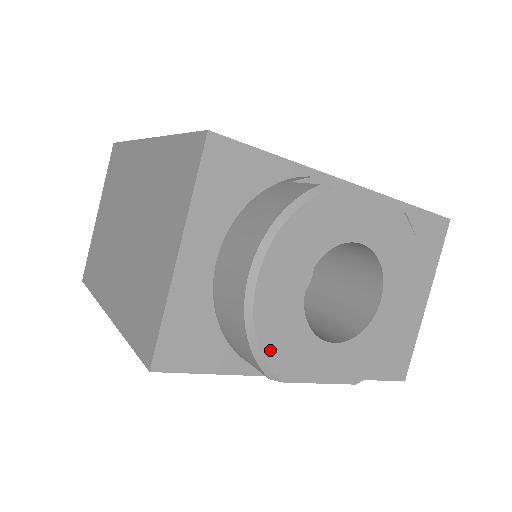
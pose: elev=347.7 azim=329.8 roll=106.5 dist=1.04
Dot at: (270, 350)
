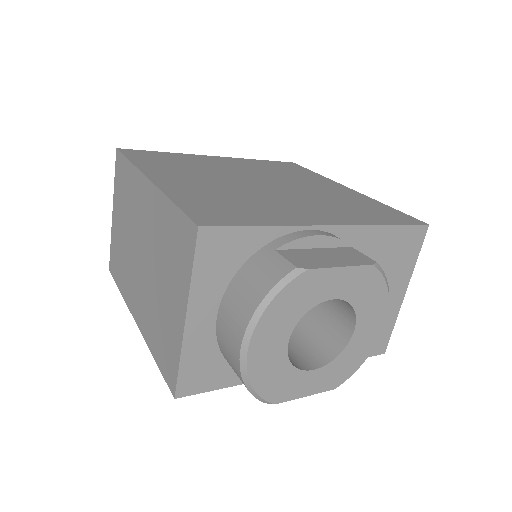
Dot at: (263, 389)
